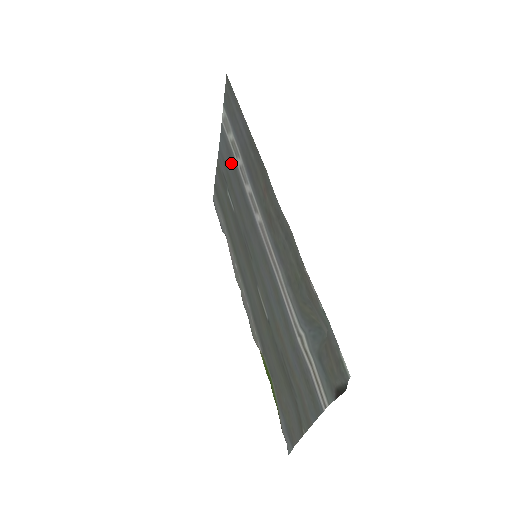
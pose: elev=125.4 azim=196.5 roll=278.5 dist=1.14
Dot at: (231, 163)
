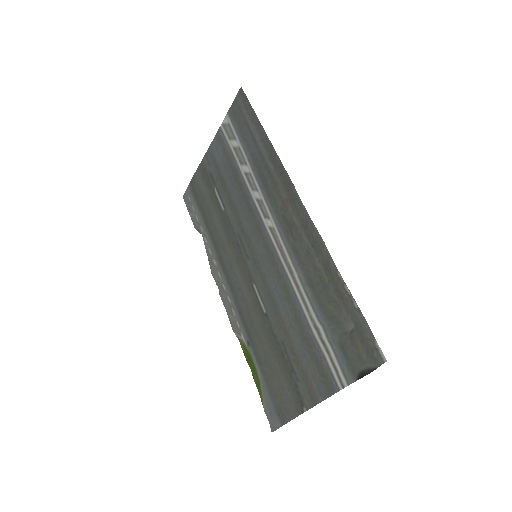
Dot at: (229, 167)
